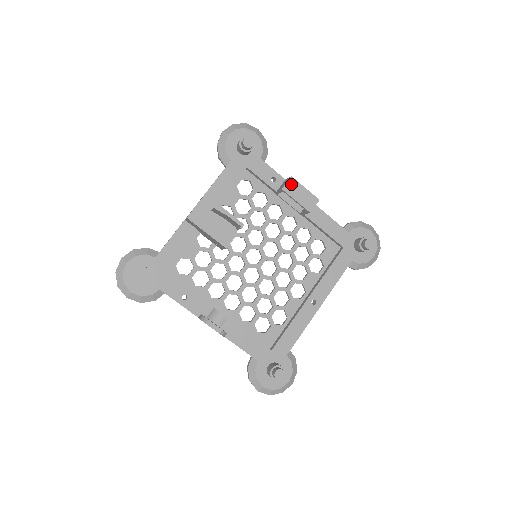
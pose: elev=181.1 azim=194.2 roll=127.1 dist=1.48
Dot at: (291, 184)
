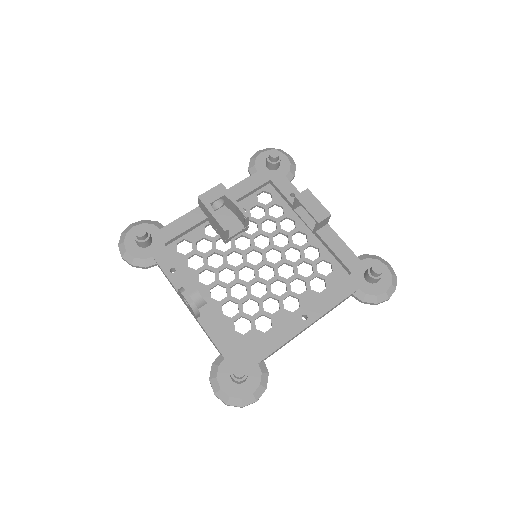
Dot at: (305, 194)
